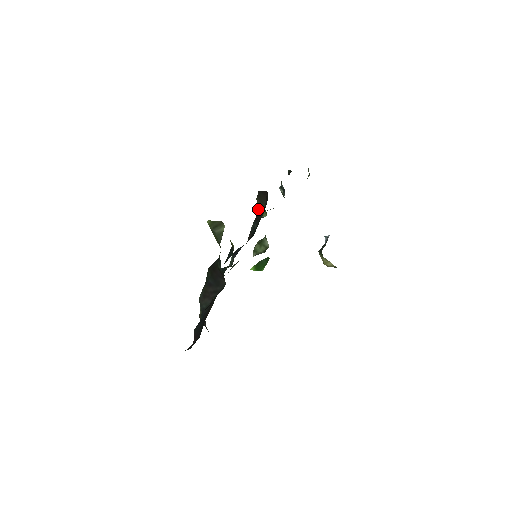
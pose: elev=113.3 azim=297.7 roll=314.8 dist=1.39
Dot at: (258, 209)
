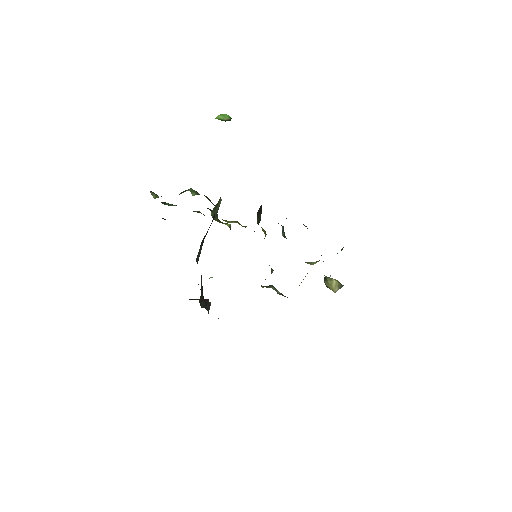
Dot at: occluded
